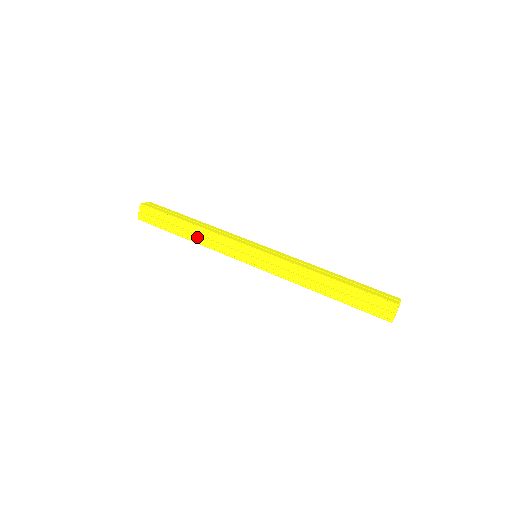
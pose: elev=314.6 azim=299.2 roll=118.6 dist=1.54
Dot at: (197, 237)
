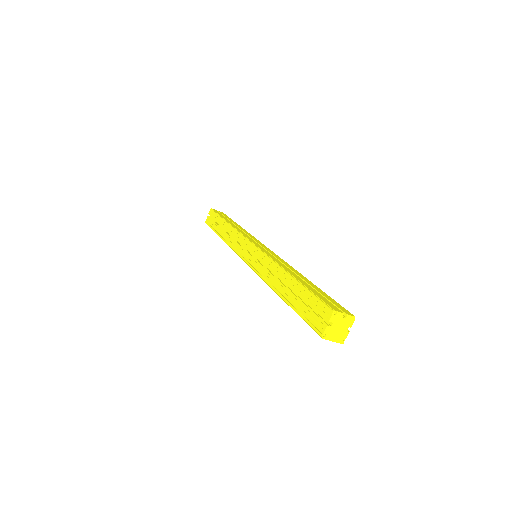
Dot at: (226, 235)
